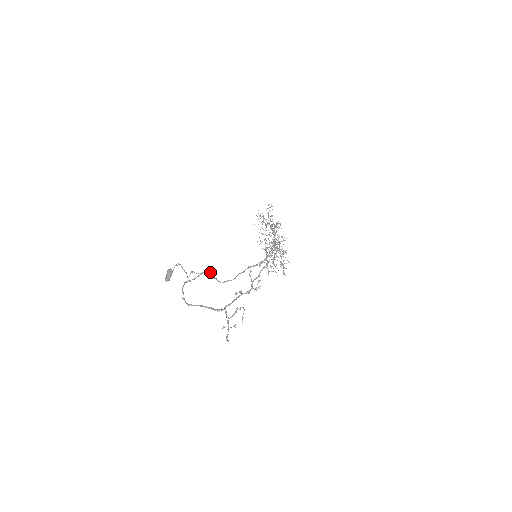
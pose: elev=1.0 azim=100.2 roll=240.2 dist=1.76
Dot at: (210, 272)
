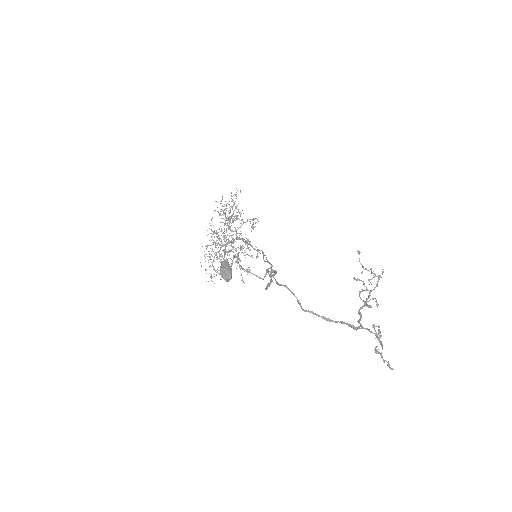
Dot at: occluded
